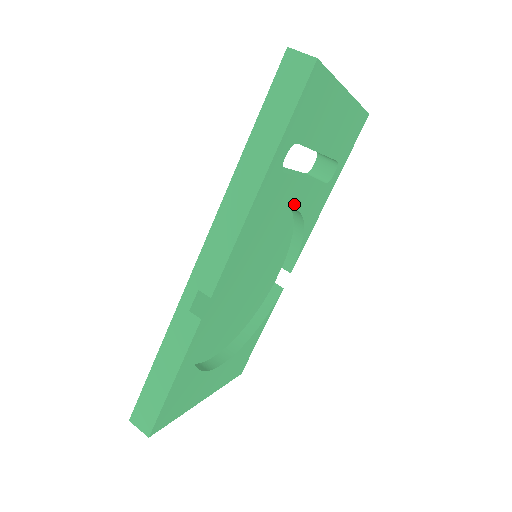
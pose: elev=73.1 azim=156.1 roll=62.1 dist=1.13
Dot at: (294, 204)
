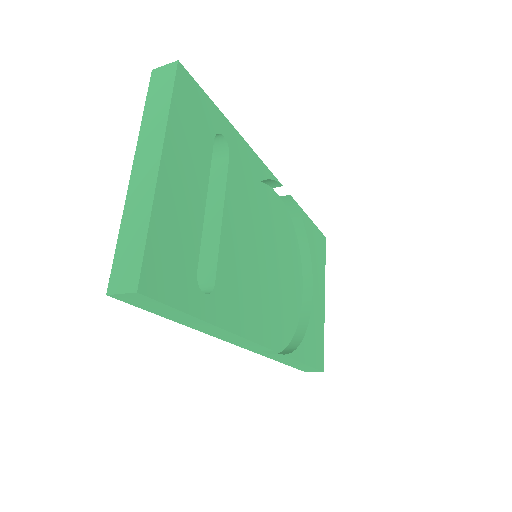
Dot at: (237, 232)
